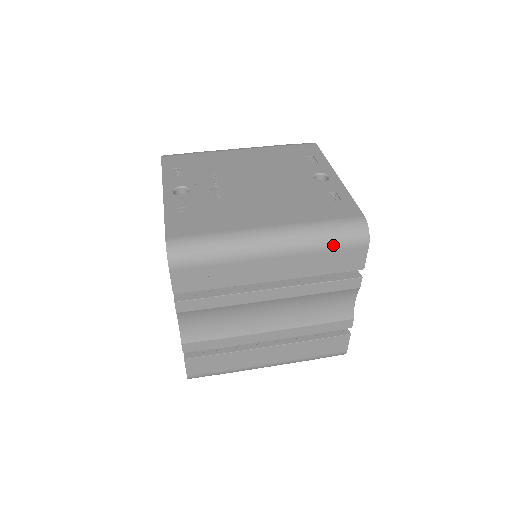
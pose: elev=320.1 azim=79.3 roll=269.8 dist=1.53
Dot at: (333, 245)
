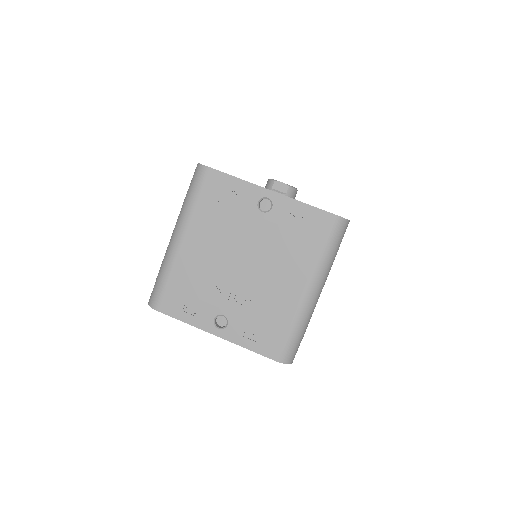
Dot at: (338, 249)
